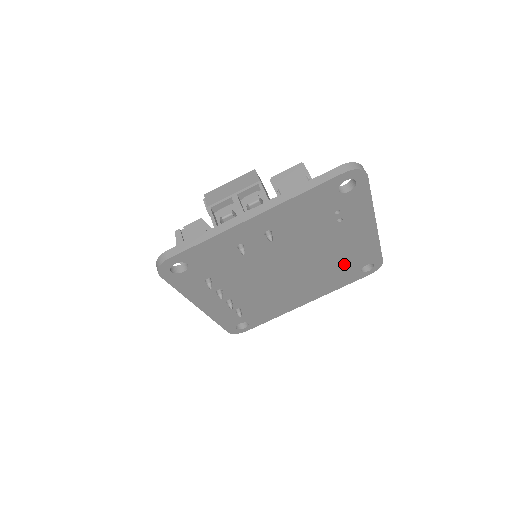
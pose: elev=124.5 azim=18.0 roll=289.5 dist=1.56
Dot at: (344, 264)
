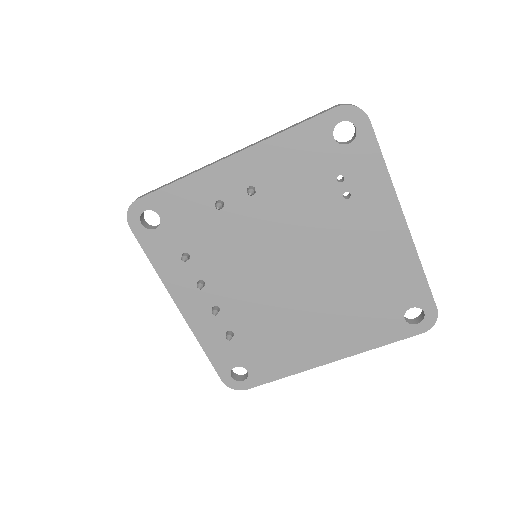
Dot at: (373, 293)
